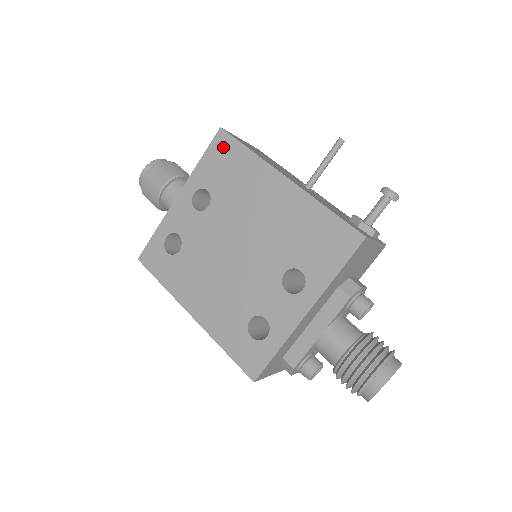
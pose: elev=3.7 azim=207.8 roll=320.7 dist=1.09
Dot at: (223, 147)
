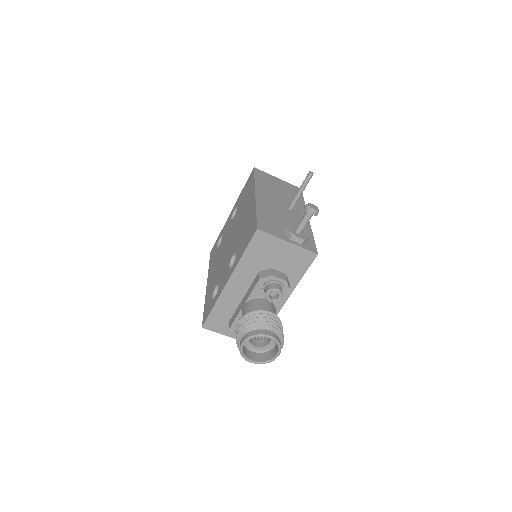
Dot at: (250, 179)
